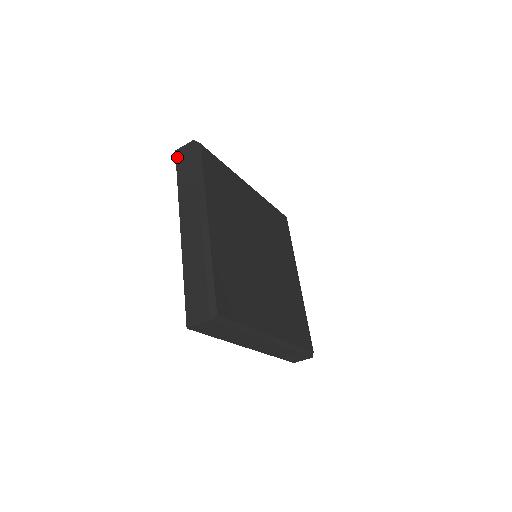
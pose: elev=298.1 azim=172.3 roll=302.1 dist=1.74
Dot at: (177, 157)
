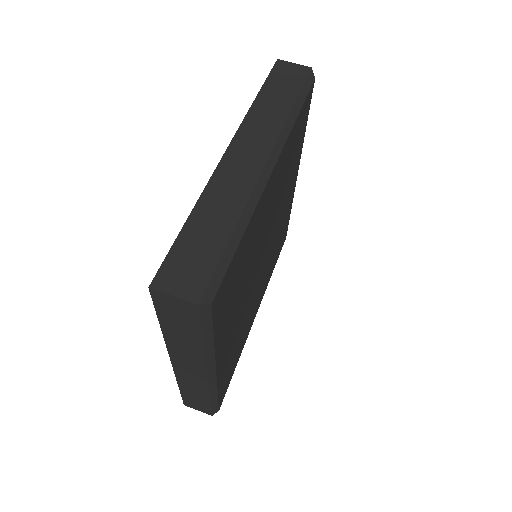
Dot at: (276, 67)
